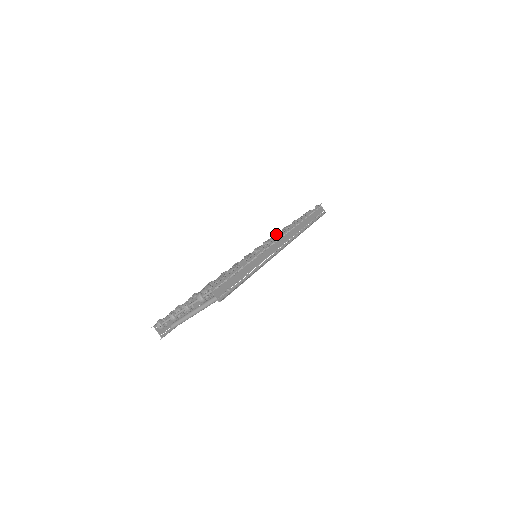
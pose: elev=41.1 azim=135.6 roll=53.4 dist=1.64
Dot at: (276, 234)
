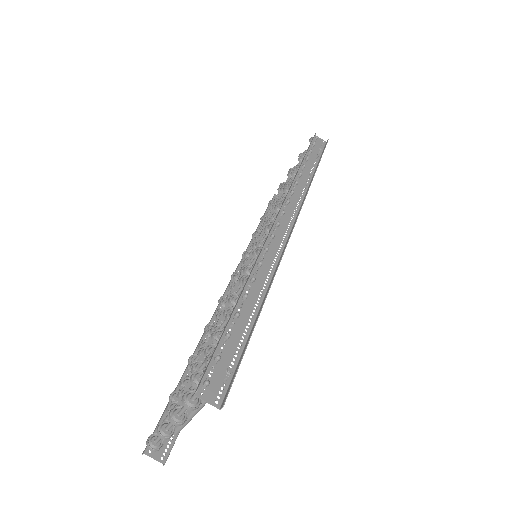
Dot at: (272, 206)
